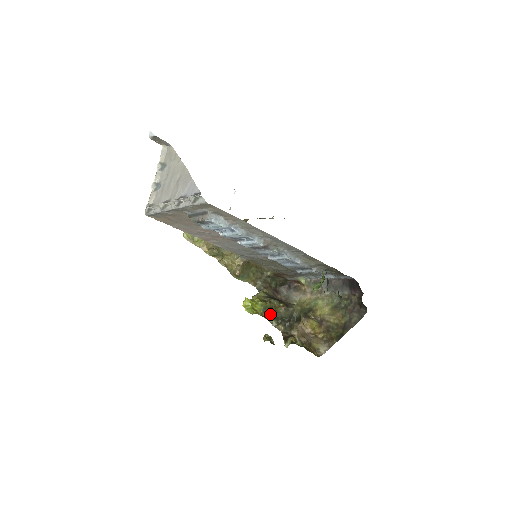
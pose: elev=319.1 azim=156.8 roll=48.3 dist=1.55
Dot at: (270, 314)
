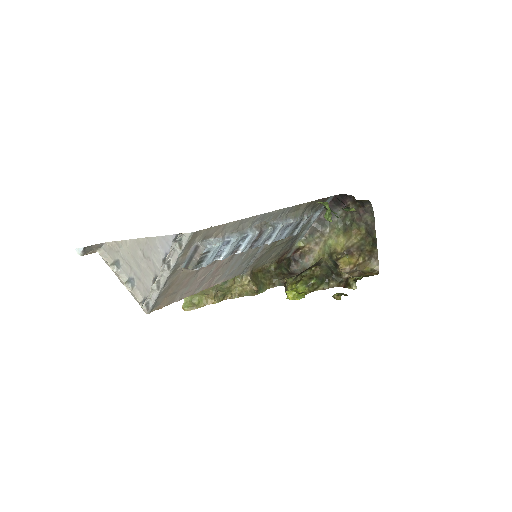
Dot at: (315, 283)
